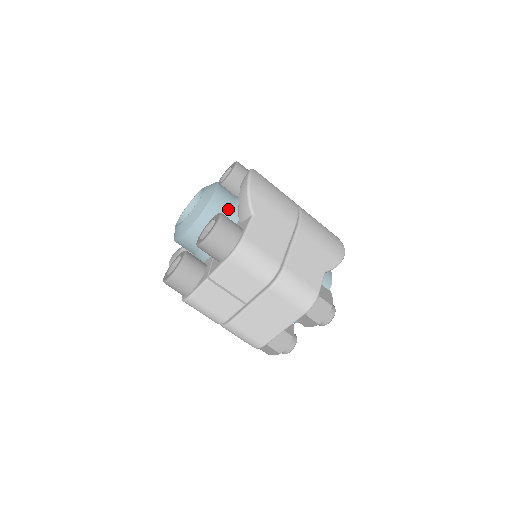
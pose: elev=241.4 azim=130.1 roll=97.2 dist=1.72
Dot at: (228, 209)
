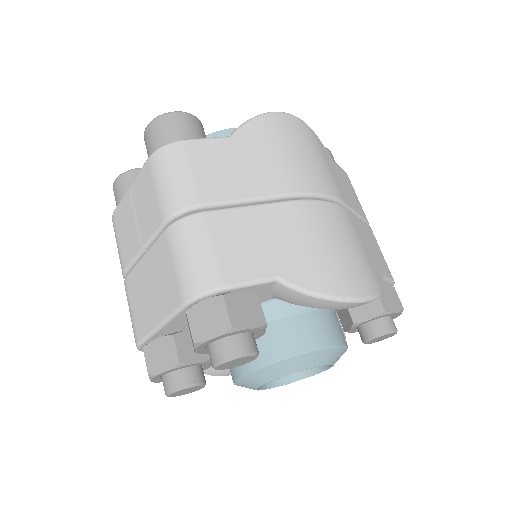
Dot at: occluded
